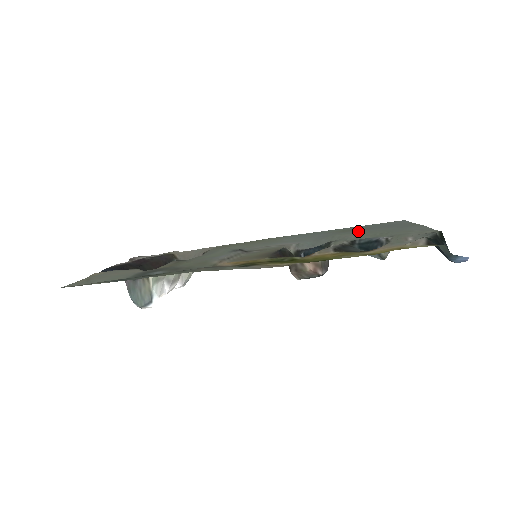
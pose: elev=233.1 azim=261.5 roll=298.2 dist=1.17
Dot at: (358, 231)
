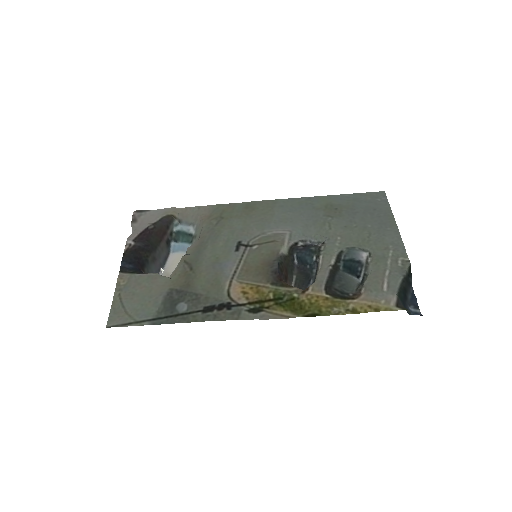
Dot at: (343, 220)
